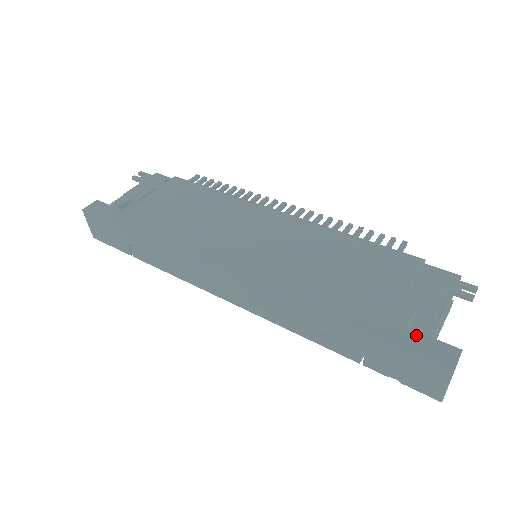
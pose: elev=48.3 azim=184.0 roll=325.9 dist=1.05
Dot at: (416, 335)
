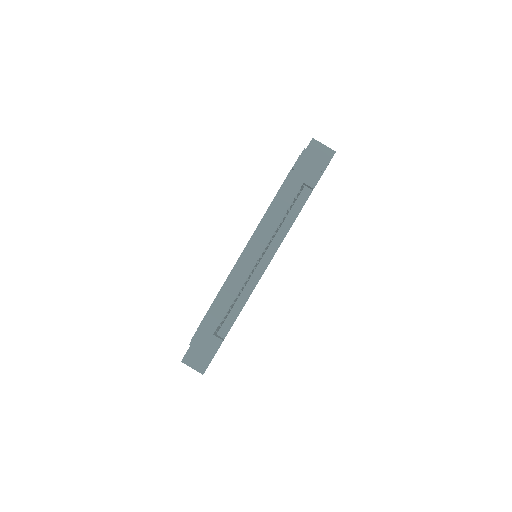
Dot at: occluded
